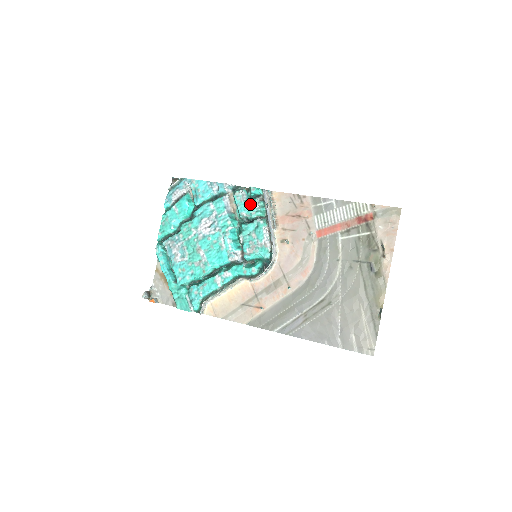
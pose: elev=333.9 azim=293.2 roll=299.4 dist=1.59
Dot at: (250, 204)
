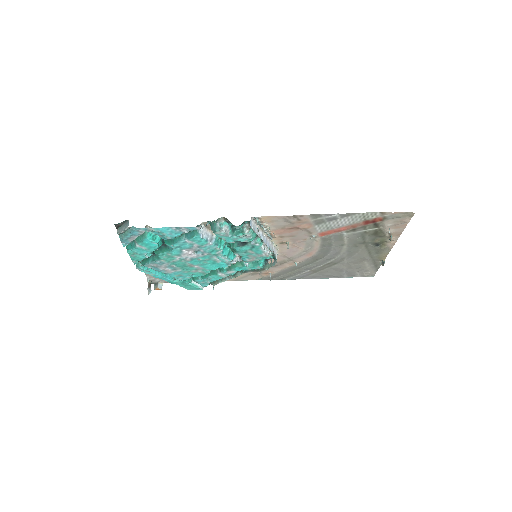
Dot at: (238, 237)
